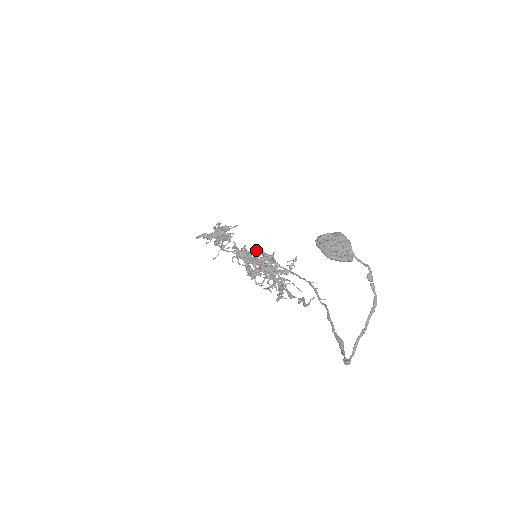
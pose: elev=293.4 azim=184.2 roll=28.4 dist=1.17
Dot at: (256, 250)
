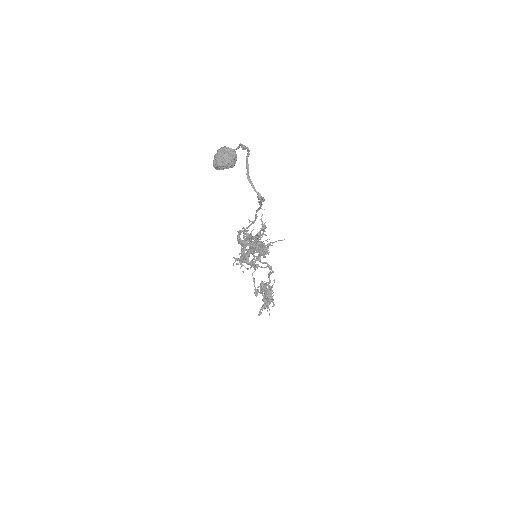
Dot at: occluded
